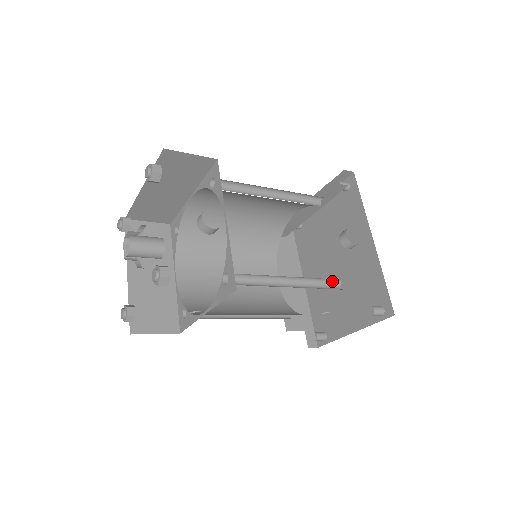
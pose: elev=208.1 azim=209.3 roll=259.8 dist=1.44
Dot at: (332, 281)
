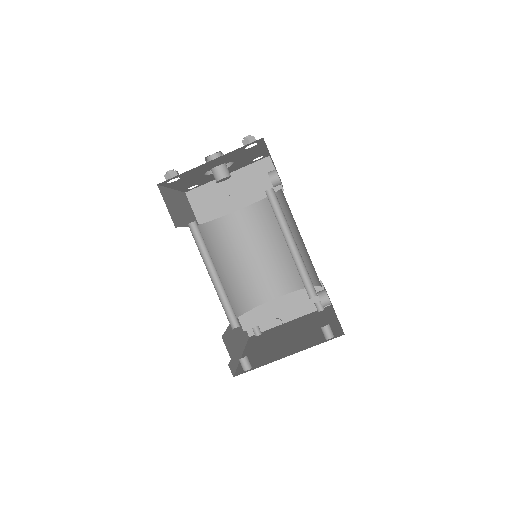
Dot at: (307, 288)
